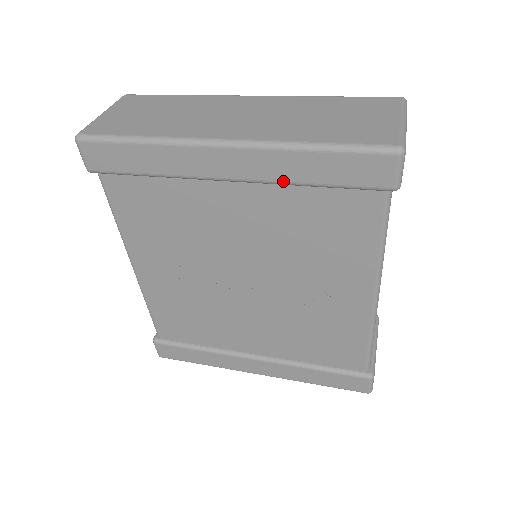
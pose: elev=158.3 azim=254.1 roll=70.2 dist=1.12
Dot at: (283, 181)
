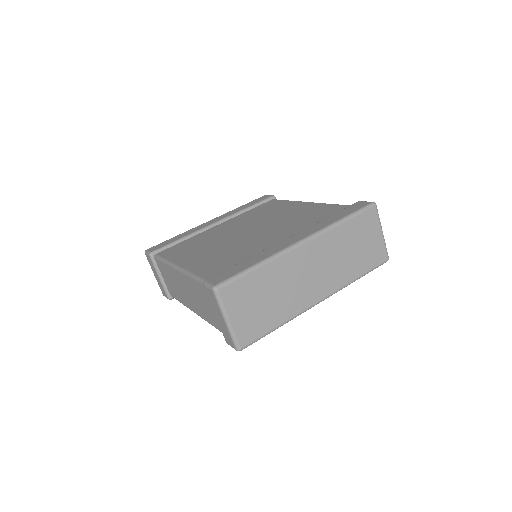
Dot at: occluded
